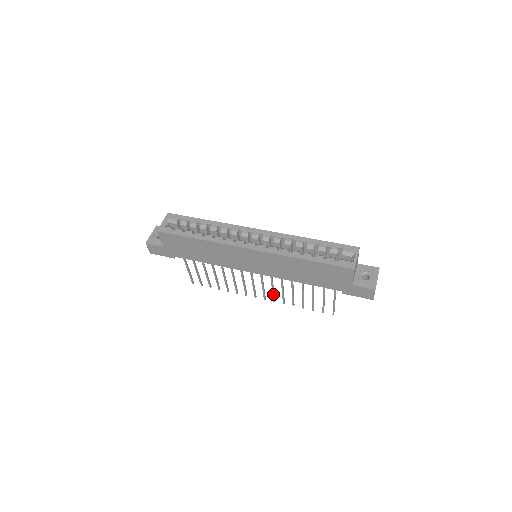
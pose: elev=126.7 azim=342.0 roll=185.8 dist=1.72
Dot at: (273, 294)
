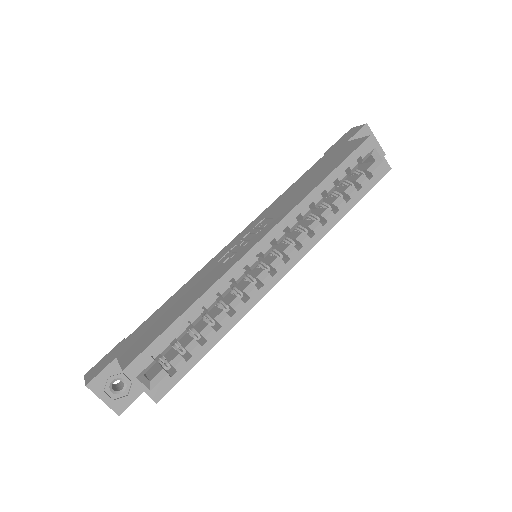
Dot at: occluded
